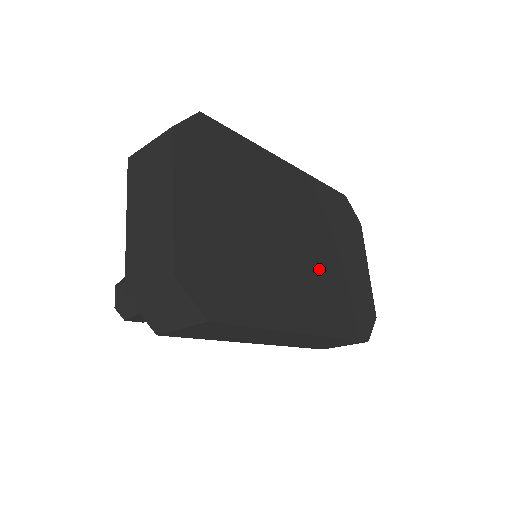
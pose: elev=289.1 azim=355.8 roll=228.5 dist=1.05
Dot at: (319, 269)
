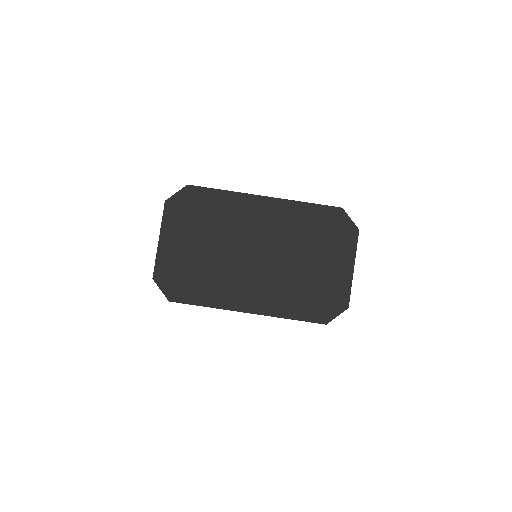
Dot at: (279, 271)
